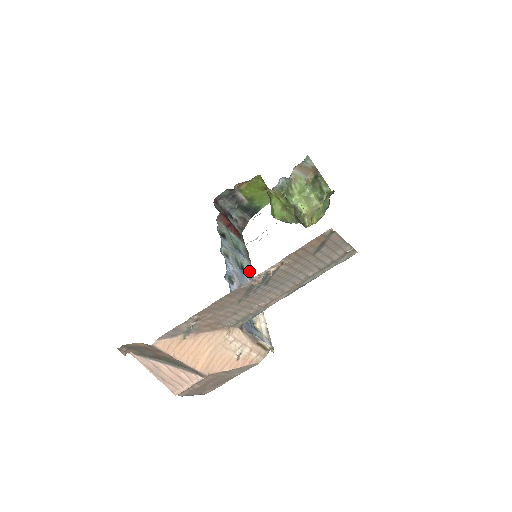
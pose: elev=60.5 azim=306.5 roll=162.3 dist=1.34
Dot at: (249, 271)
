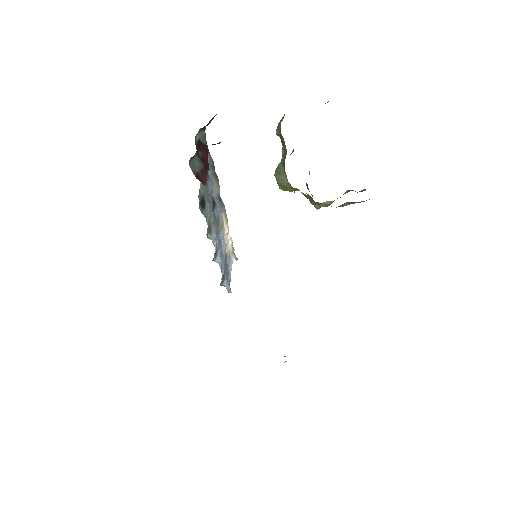
Dot at: (218, 197)
